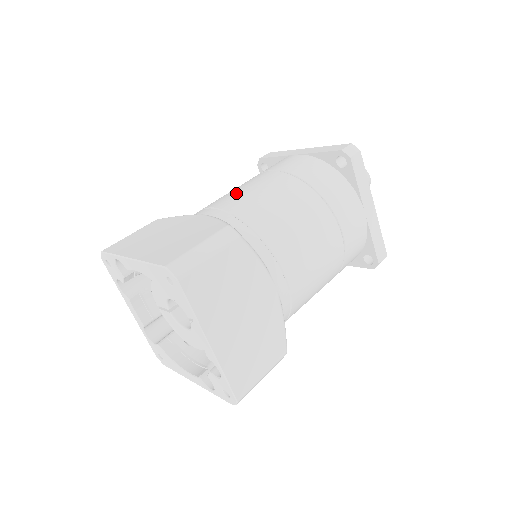
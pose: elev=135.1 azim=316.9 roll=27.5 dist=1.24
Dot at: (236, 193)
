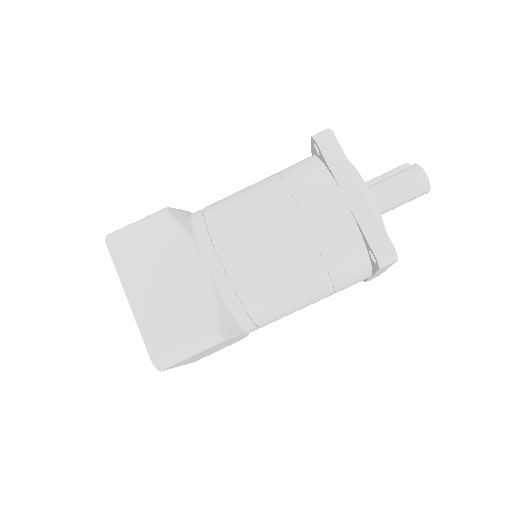
Dot at: (250, 246)
